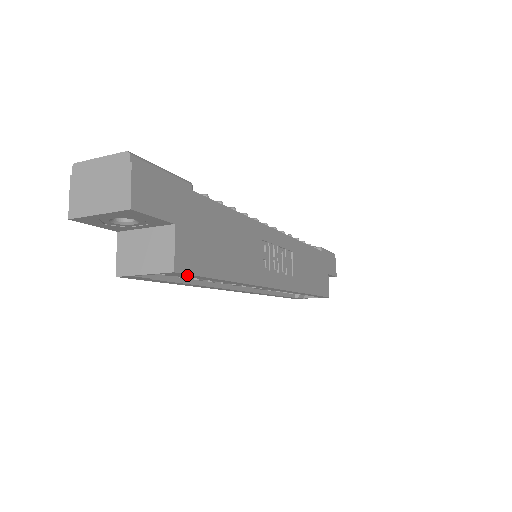
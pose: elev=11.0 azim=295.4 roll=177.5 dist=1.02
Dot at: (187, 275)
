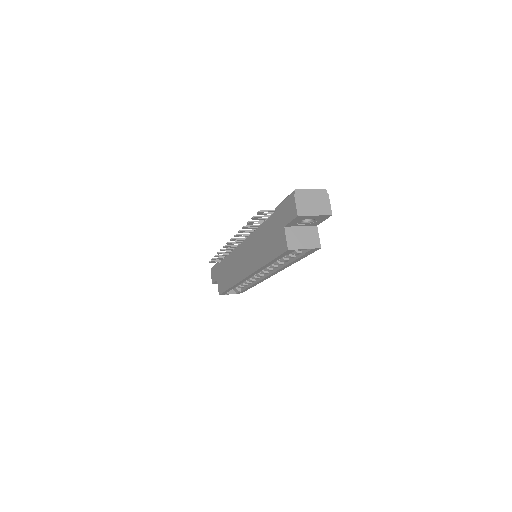
Dot at: (312, 252)
